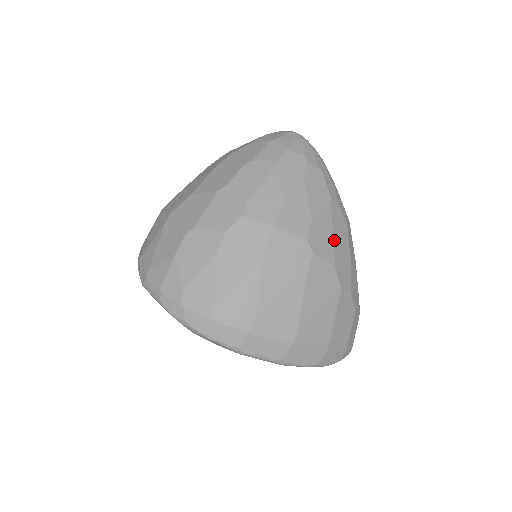
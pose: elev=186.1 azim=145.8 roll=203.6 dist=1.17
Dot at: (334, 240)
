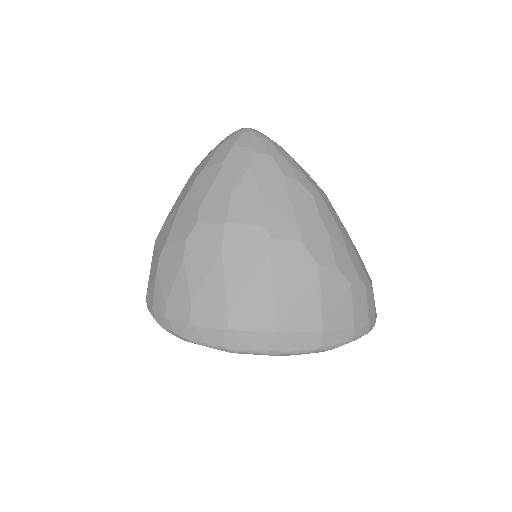
Dot at: (297, 218)
